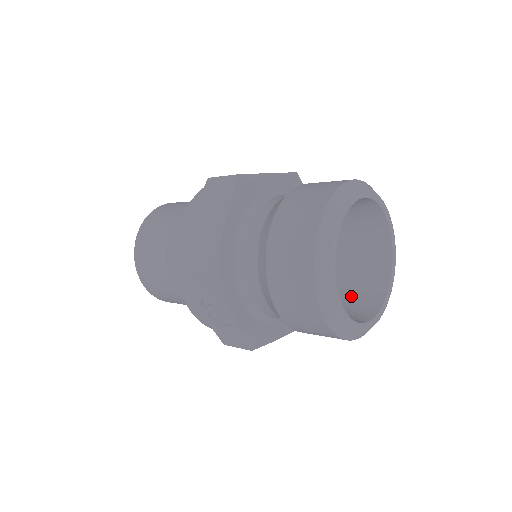
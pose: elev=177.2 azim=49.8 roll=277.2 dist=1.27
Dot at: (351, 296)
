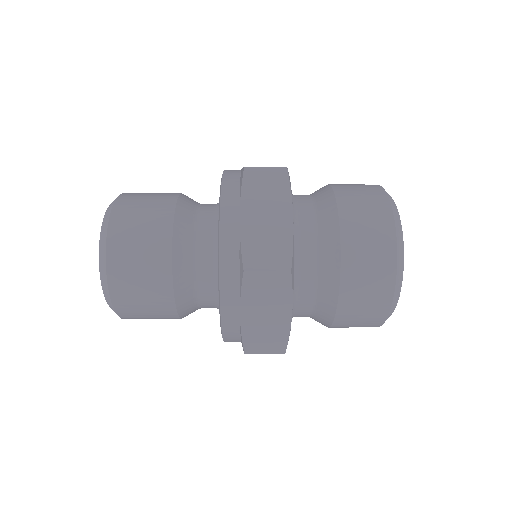
Dot at: occluded
